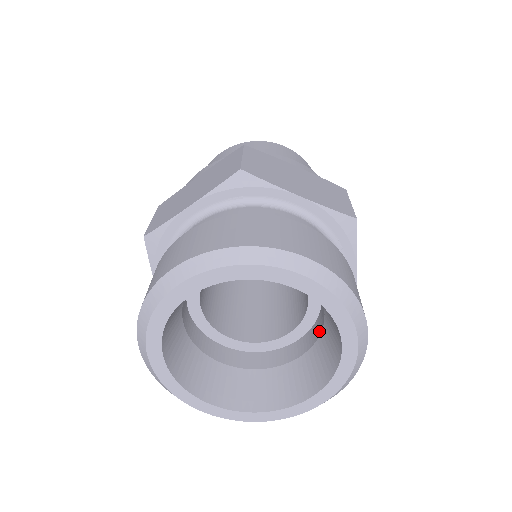
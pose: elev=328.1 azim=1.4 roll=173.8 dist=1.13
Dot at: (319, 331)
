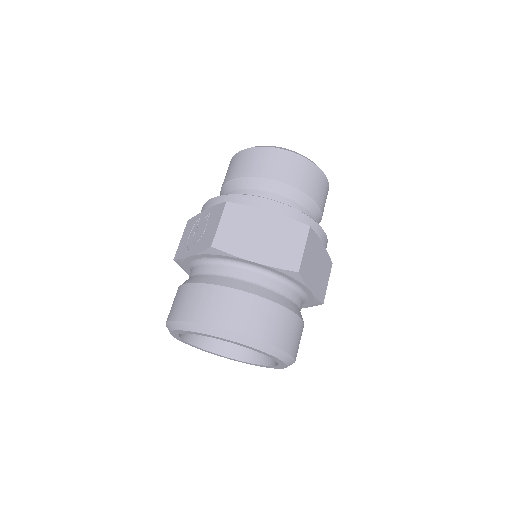
Dot at: occluded
